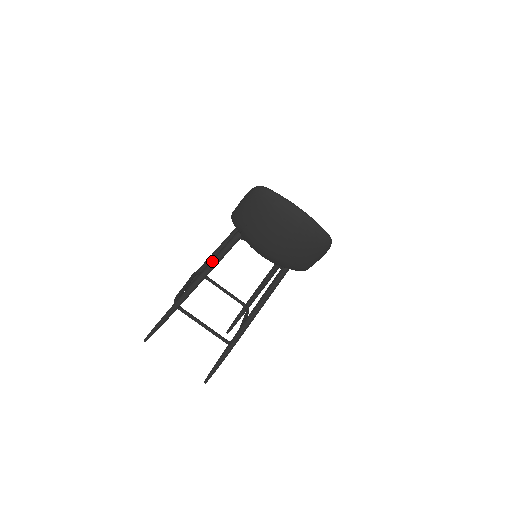
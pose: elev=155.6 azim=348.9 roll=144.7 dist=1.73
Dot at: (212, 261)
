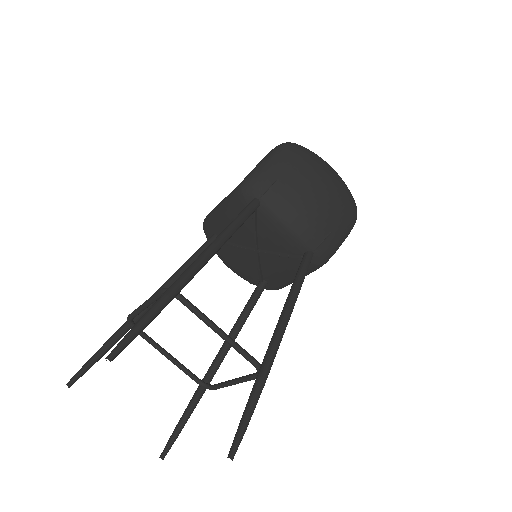
Dot at: (229, 225)
